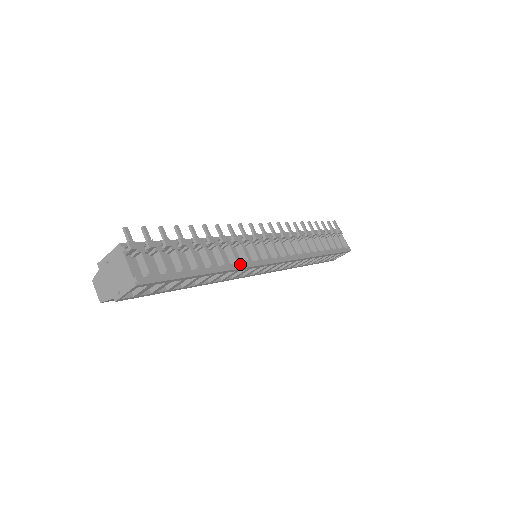
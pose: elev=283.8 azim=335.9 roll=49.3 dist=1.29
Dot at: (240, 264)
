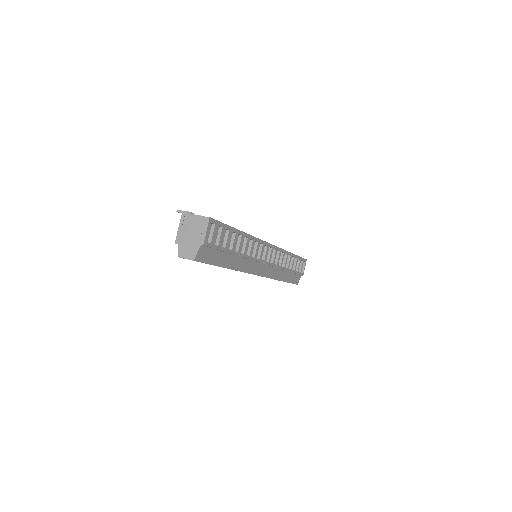
Dot at: occluded
